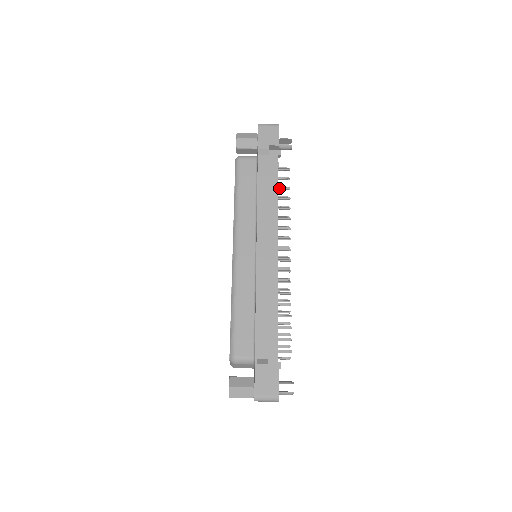
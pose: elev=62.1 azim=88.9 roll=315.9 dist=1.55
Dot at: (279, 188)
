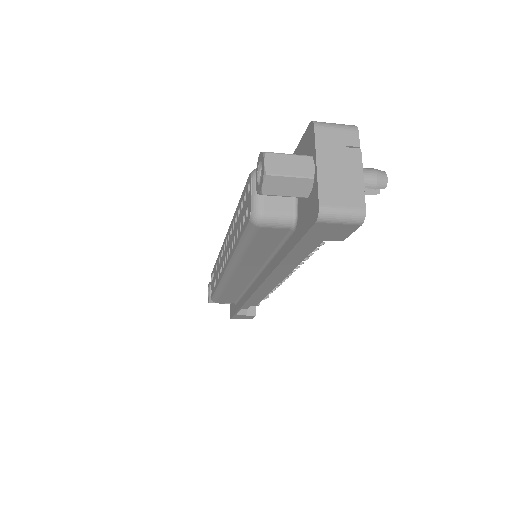
Dot at: occluded
